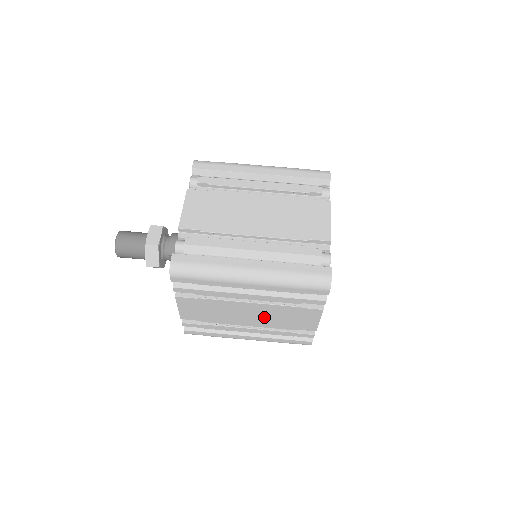
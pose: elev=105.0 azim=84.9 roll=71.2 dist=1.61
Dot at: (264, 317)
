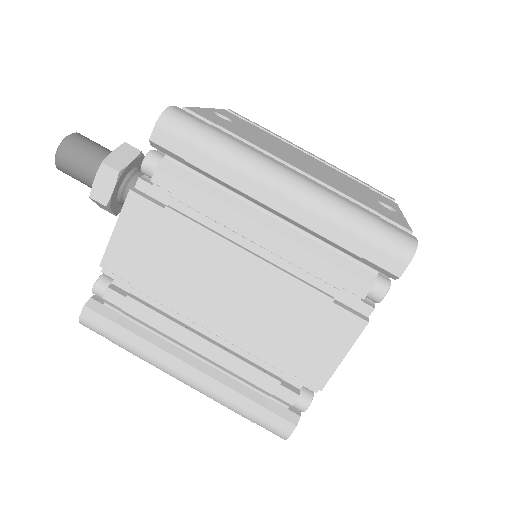
Dot at: occluded
